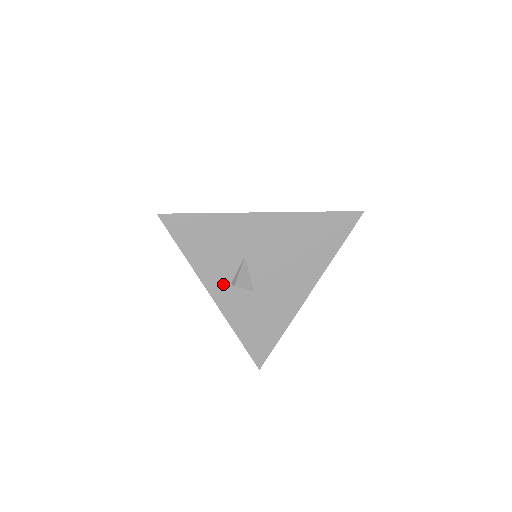
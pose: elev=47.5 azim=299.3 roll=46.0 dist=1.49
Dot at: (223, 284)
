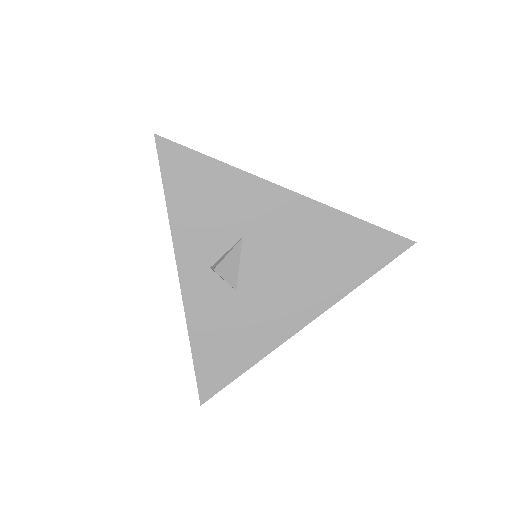
Dot at: (200, 263)
